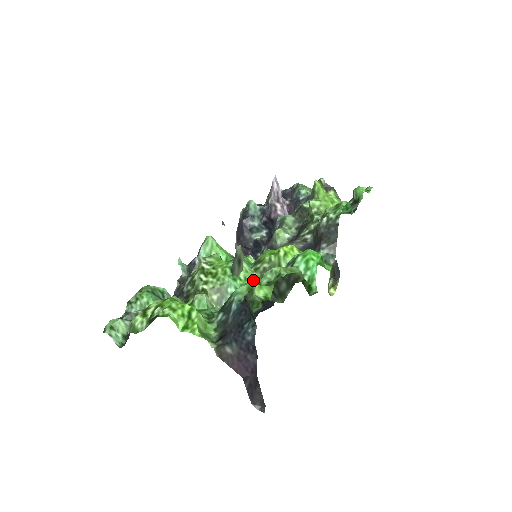
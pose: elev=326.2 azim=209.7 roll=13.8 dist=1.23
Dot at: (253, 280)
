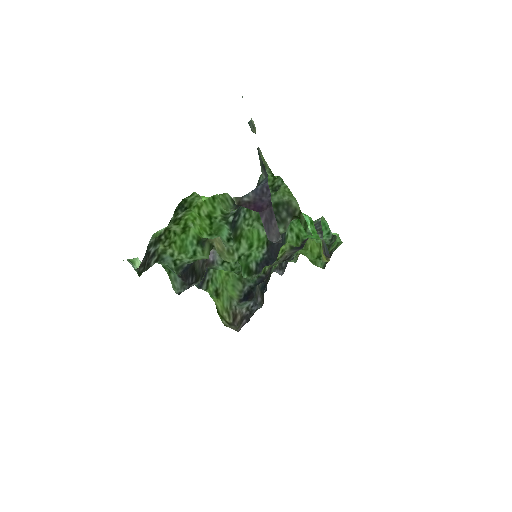
Dot at: occluded
